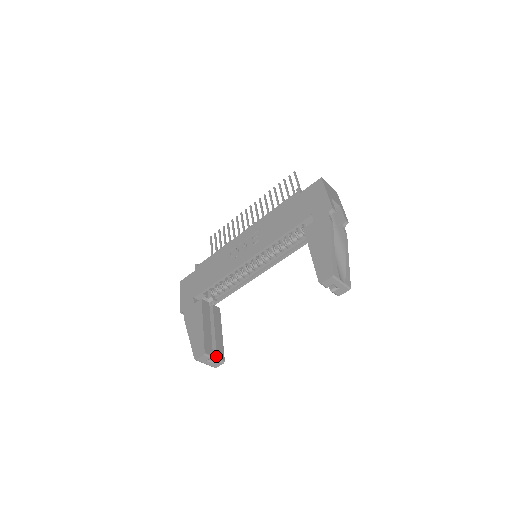
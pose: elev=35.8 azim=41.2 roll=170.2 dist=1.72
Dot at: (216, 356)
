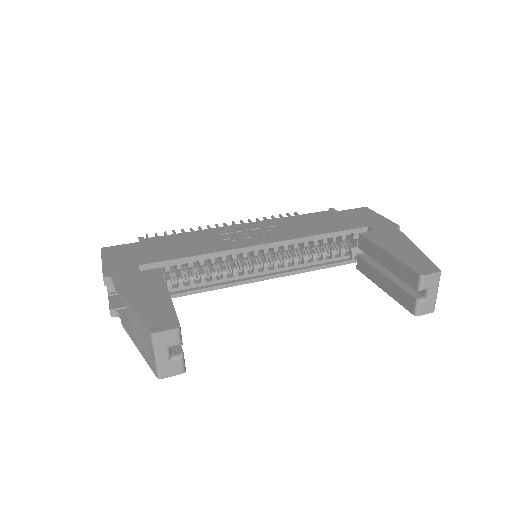
Dot at: (182, 350)
